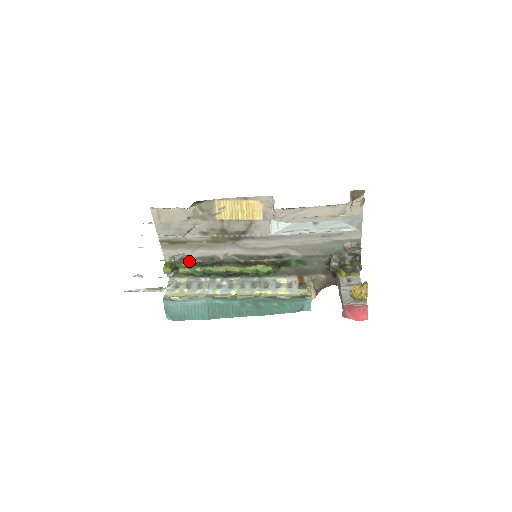
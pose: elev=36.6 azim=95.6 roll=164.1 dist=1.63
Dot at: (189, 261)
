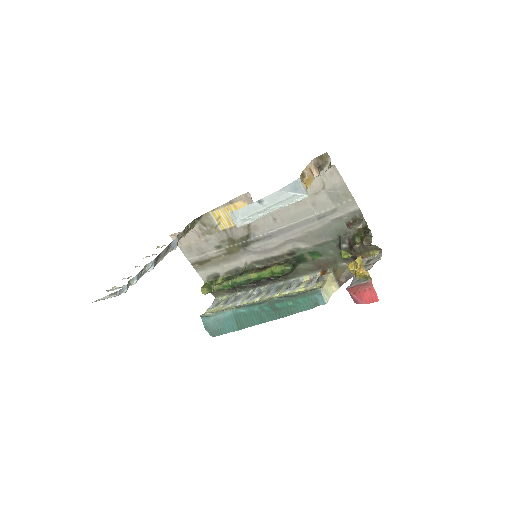
Dot at: (221, 278)
